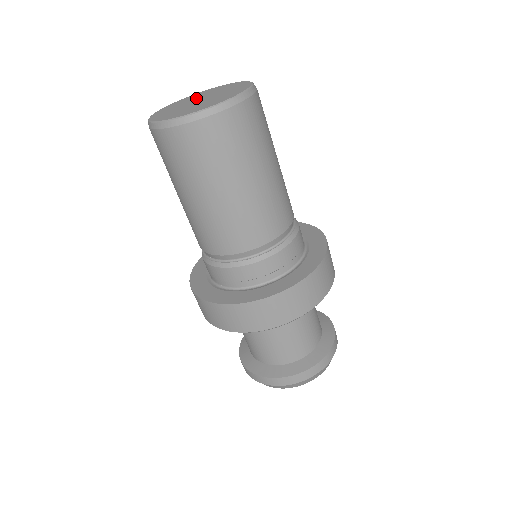
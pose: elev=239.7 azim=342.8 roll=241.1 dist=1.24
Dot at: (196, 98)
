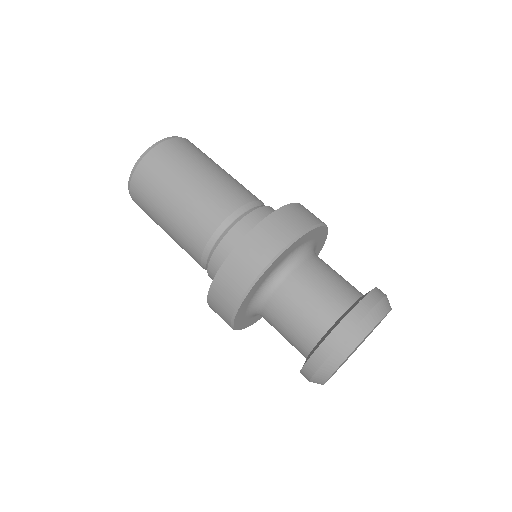
Dot at: occluded
